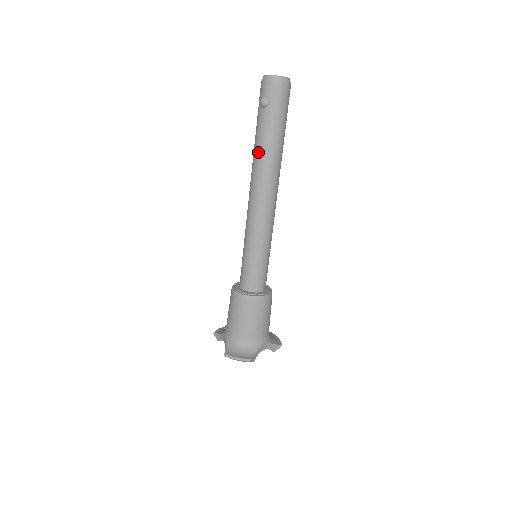
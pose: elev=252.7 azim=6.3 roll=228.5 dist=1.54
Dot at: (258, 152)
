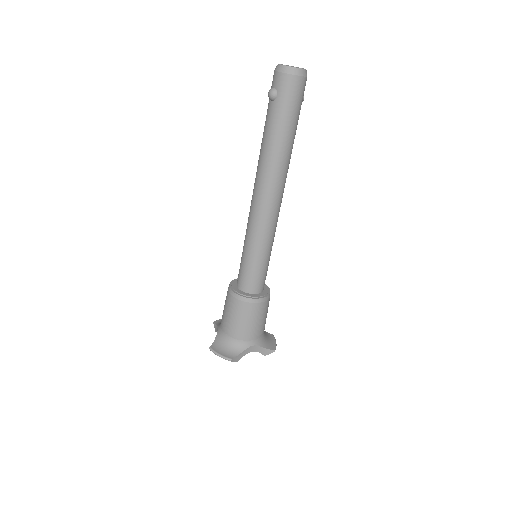
Dot at: (262, 148)
